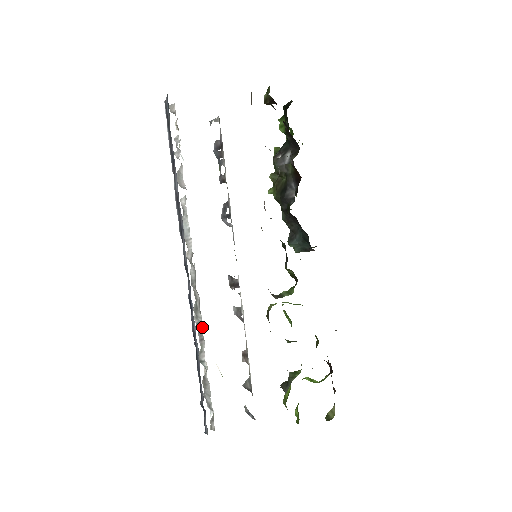
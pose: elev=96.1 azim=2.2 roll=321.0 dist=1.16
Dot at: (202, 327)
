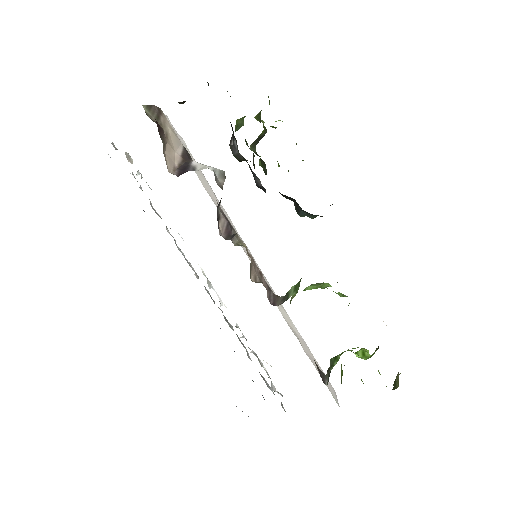
Dot at: (237, 335)
